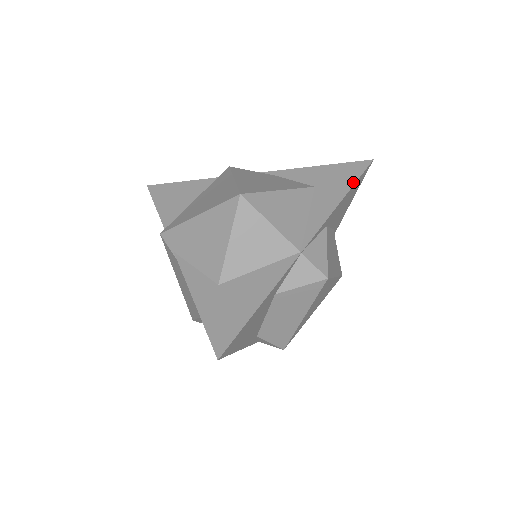
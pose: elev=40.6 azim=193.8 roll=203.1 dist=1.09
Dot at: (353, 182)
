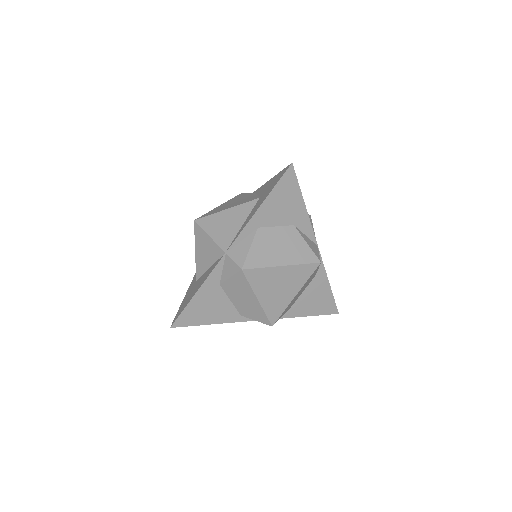
Dot at: (272, 188)
